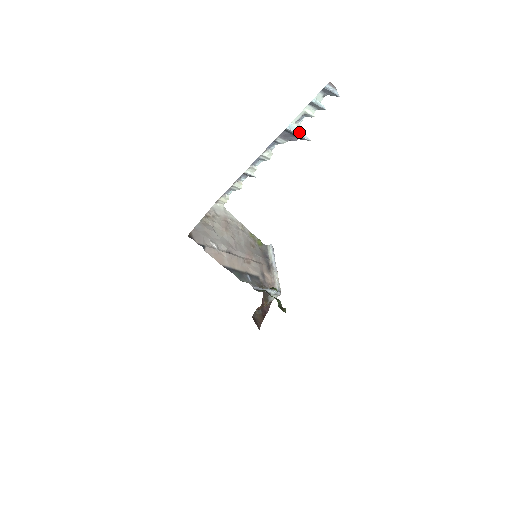
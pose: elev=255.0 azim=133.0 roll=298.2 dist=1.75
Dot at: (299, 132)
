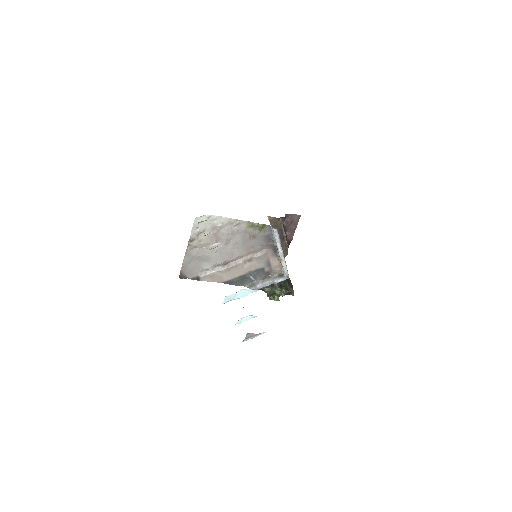
Dot at: (241, 296)
